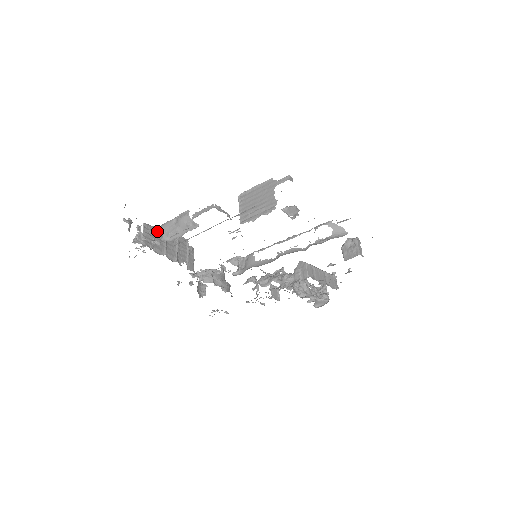
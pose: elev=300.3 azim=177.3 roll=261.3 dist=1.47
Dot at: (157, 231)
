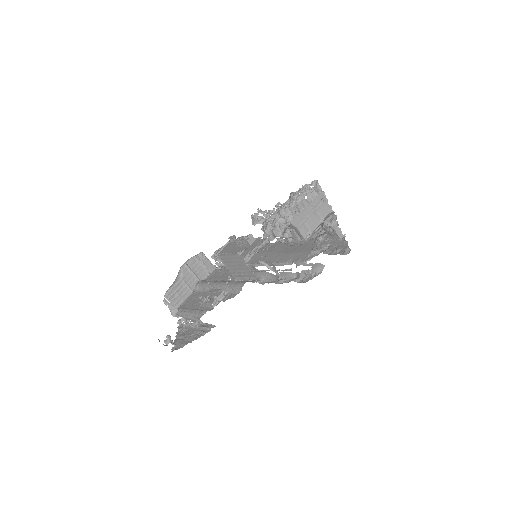
Dot at: (175, 287)
